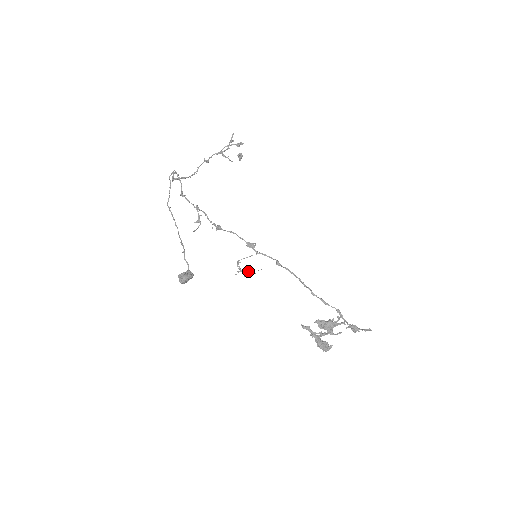
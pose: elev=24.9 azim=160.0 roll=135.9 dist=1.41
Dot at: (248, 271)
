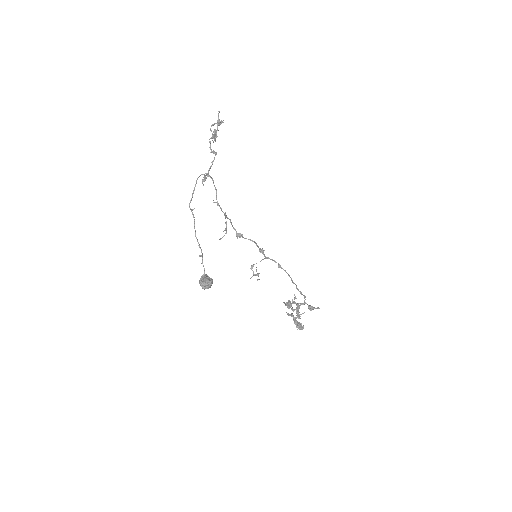
Dot at: (258, 274)
